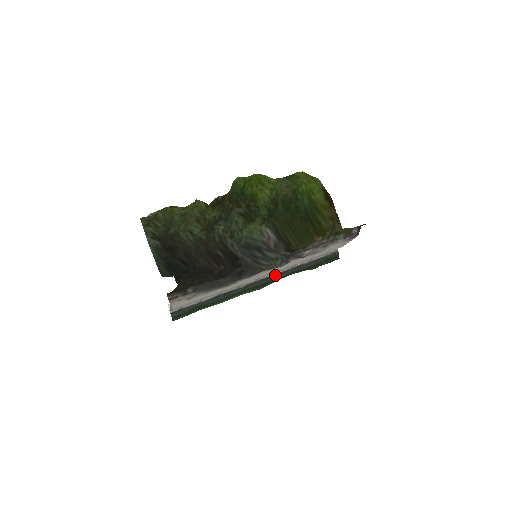
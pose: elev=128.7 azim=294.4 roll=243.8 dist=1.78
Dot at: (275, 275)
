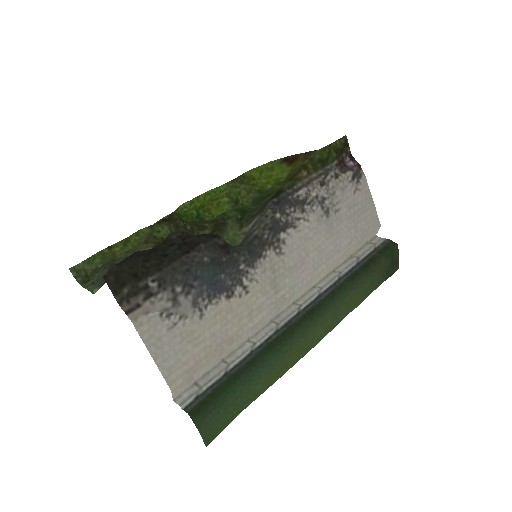
Dot at: (321, 294)
